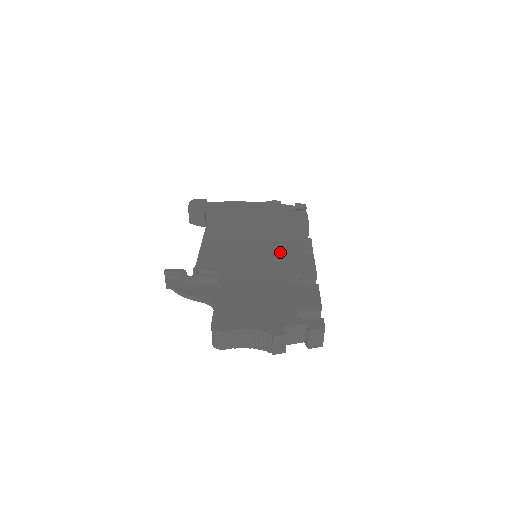
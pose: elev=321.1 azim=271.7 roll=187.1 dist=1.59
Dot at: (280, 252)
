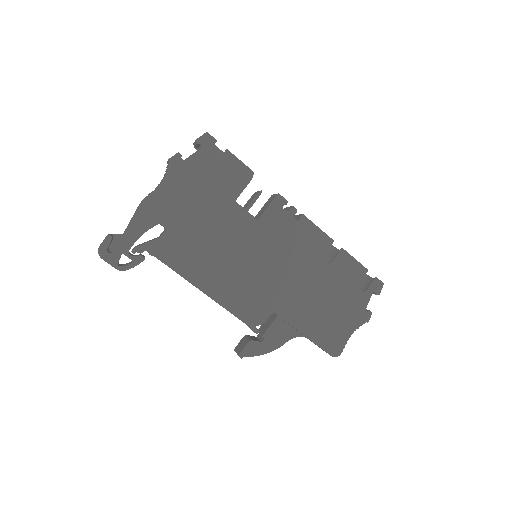
Dot at: (281, 241)
